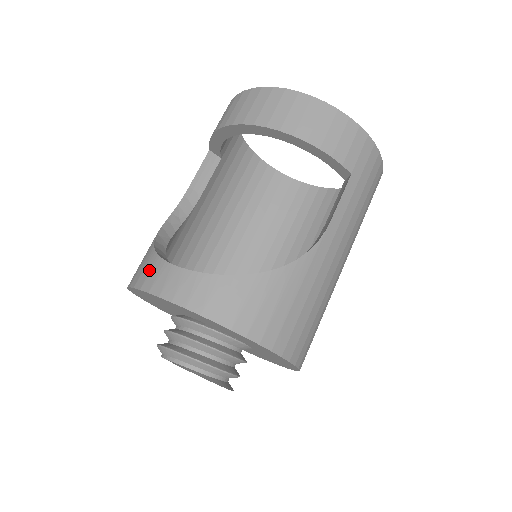
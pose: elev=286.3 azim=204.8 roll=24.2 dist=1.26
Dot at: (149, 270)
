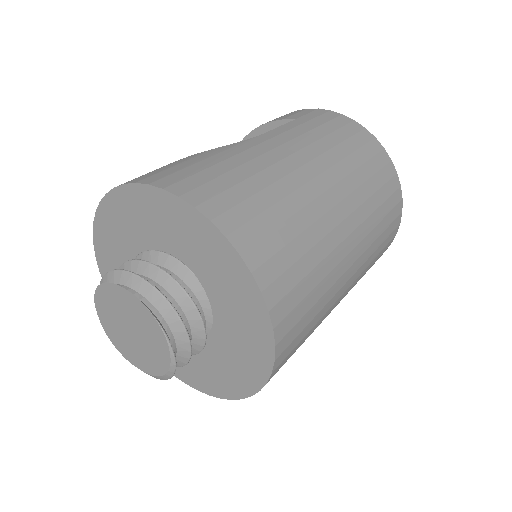
Dot at: occluded
